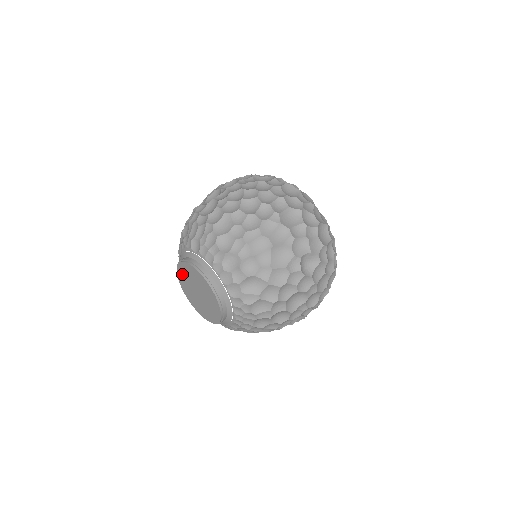
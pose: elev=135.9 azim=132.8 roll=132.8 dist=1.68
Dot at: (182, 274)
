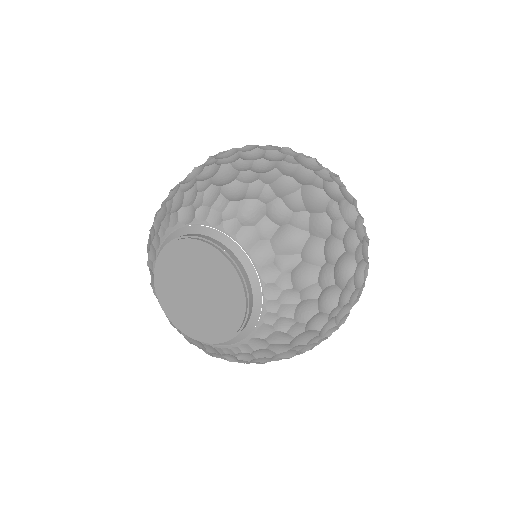
Dot at: (165, 274)
